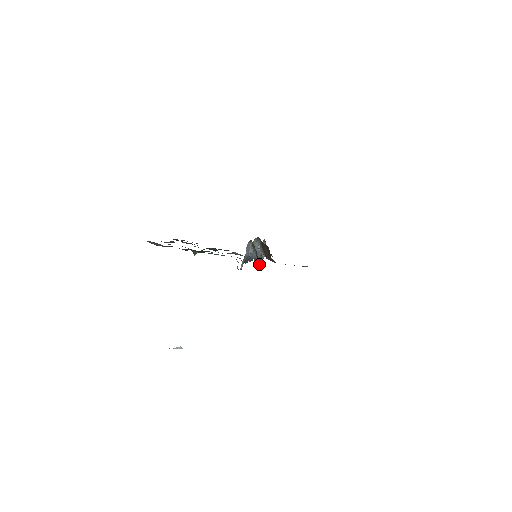
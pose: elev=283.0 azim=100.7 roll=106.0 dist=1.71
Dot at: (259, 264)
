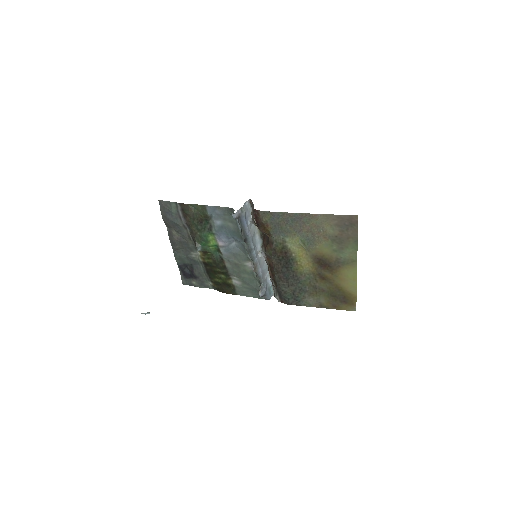
Dot at: (260, 293)
